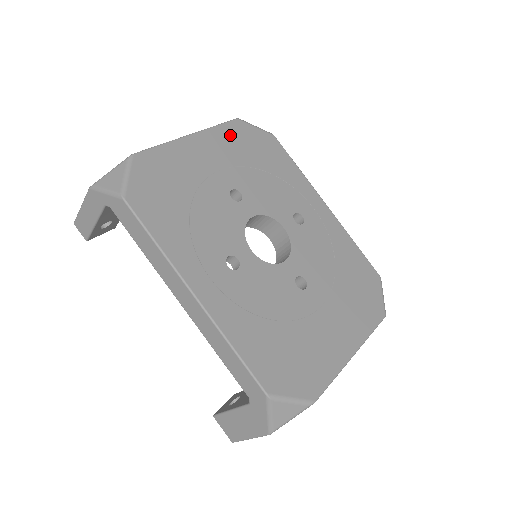
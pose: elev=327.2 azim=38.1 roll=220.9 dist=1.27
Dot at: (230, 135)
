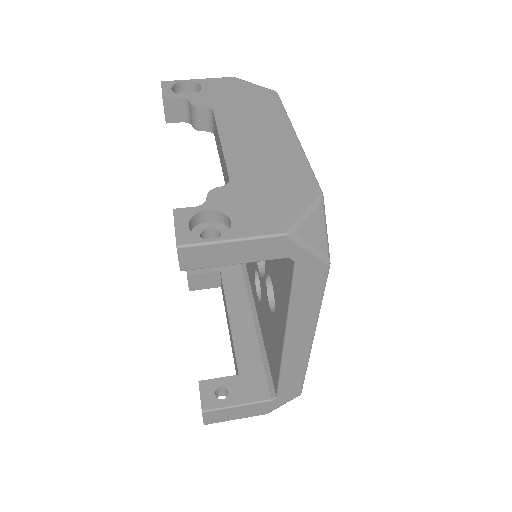
Dot at: occluded
